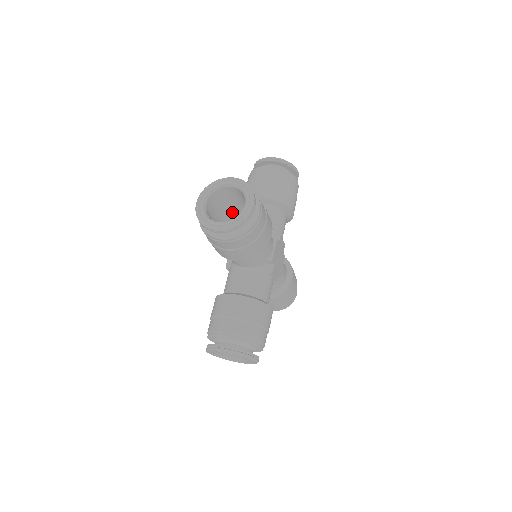
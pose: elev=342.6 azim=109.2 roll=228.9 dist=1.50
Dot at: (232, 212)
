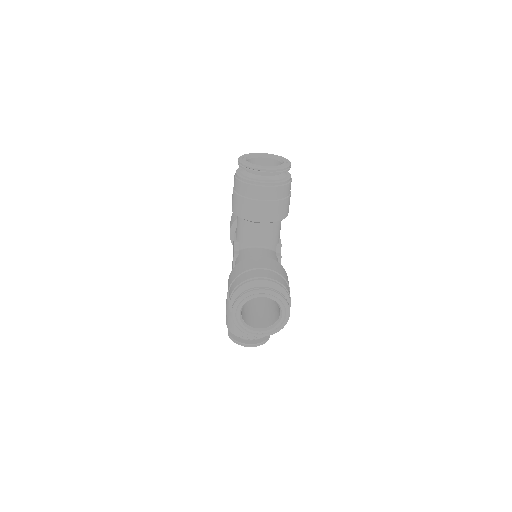
Dot at: occluded
